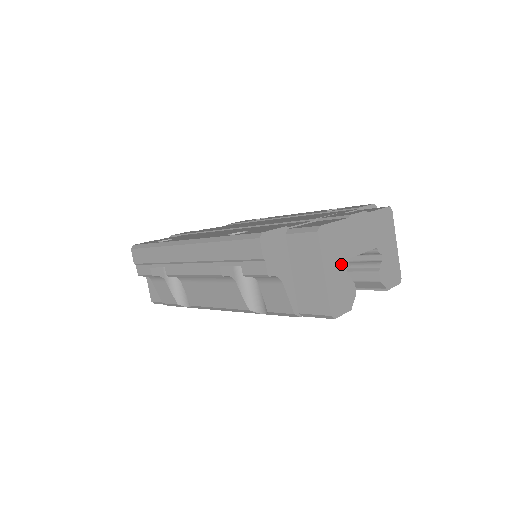
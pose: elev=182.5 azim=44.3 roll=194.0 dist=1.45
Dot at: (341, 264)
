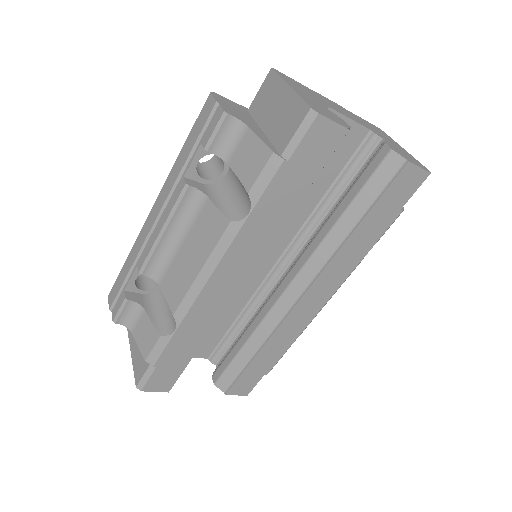
Dot at: (315, 100)
